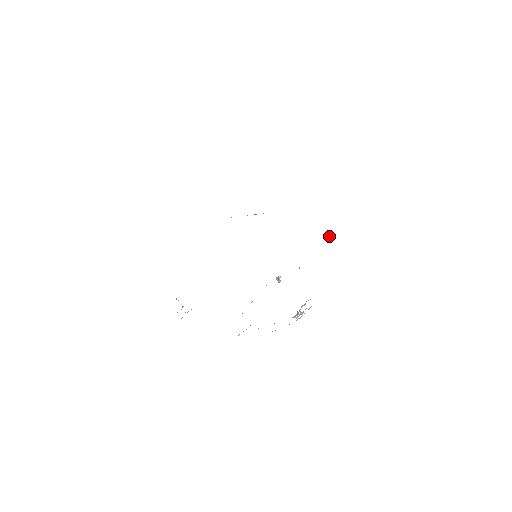
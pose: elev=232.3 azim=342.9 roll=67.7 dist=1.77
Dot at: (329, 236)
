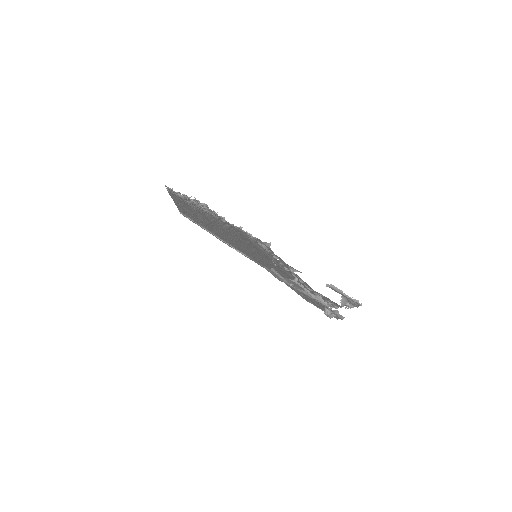
Dot at: occluded
